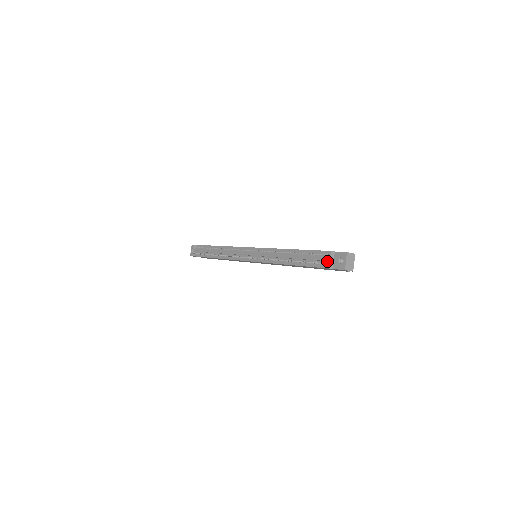
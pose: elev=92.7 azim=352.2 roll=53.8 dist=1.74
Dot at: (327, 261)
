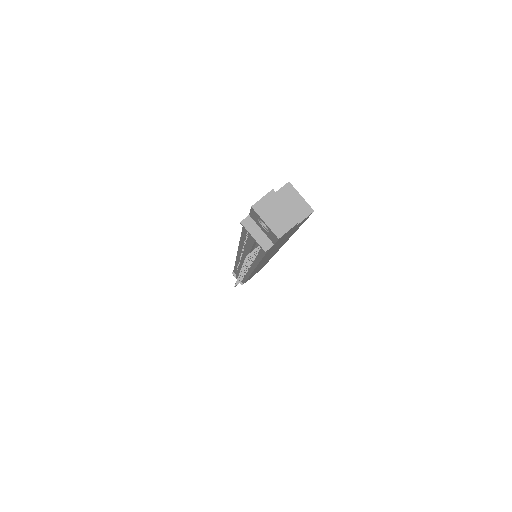
Dot at: (257, 239)
